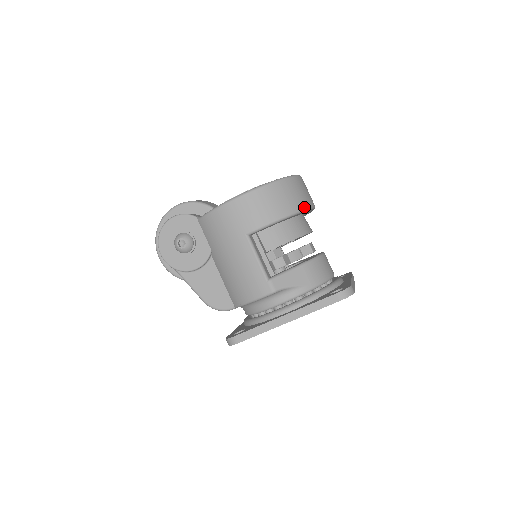
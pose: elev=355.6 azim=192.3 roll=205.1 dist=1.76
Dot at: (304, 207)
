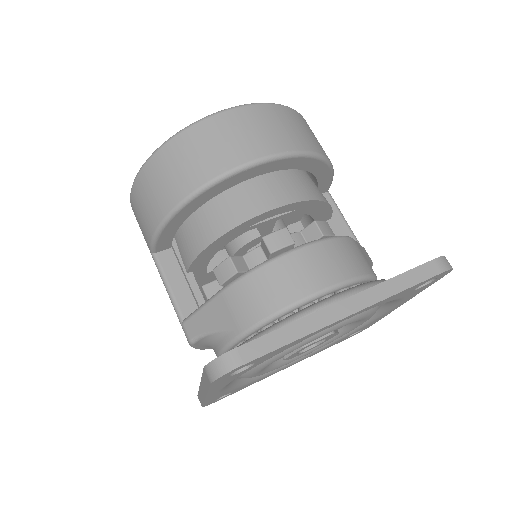
Dot at: (203, 182)
